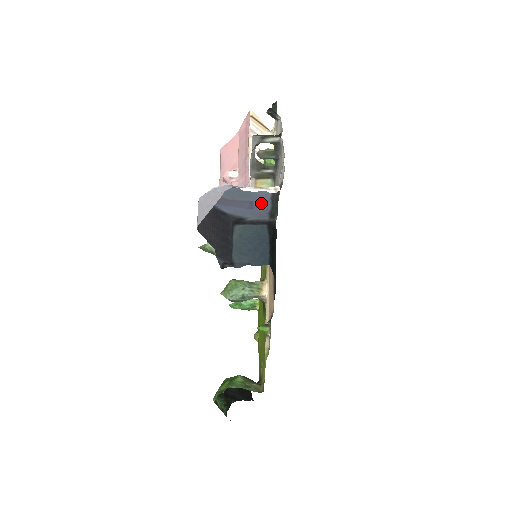
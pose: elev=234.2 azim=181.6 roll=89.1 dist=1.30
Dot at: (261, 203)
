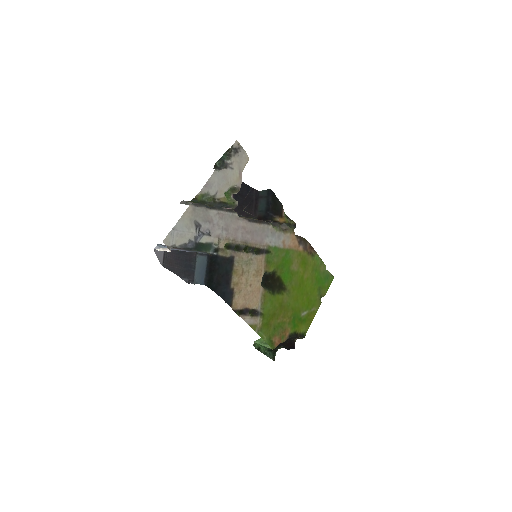
Dot at: occluded
